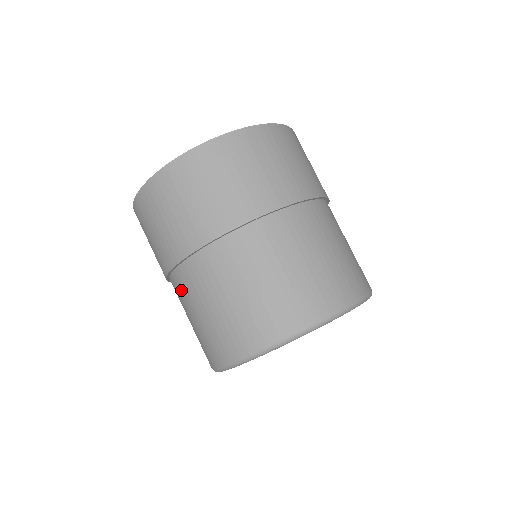
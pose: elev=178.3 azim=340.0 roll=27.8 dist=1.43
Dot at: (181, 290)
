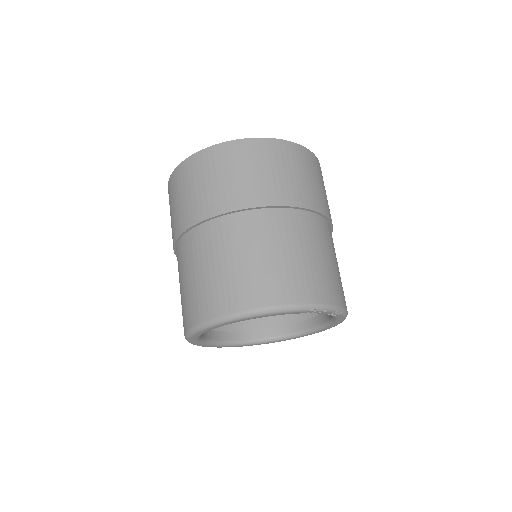
Dot at: occluded
